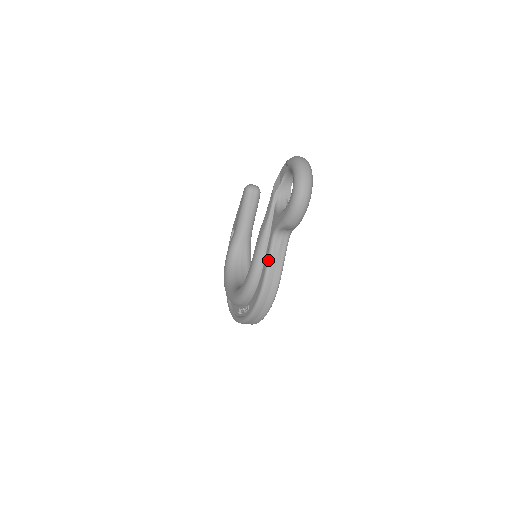
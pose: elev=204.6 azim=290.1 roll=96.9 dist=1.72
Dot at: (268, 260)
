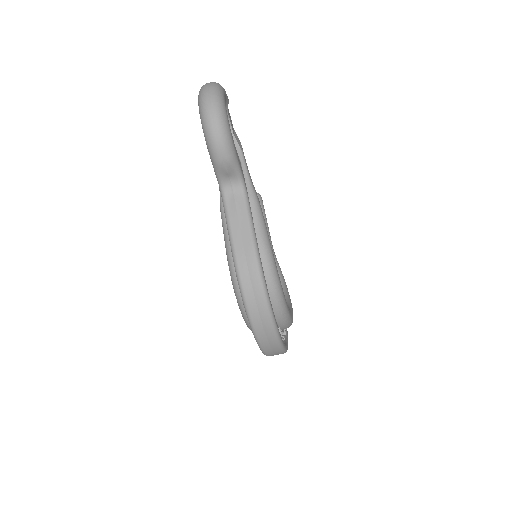
Dot at: (228, 229)
